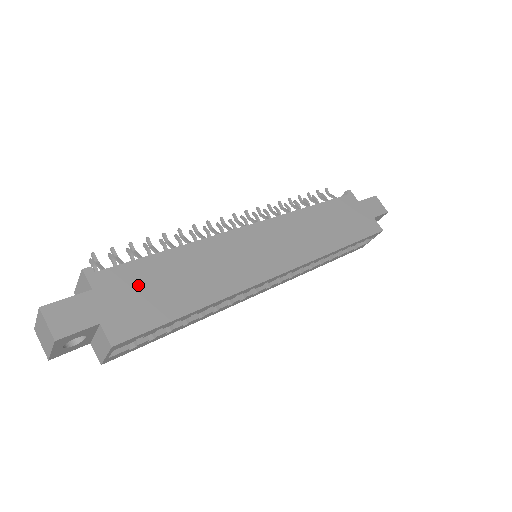
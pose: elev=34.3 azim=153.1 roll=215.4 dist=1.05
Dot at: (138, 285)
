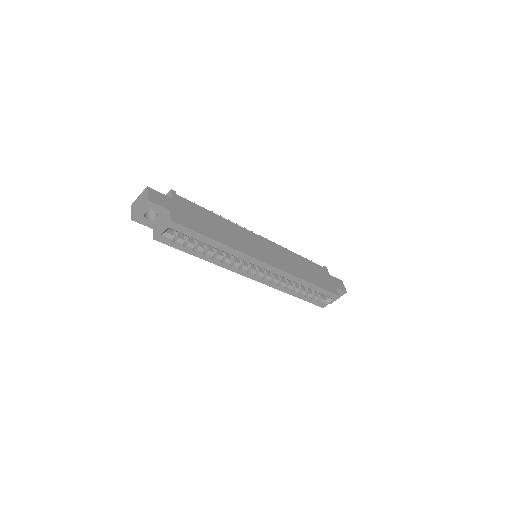
Dot at: (193, 212)
